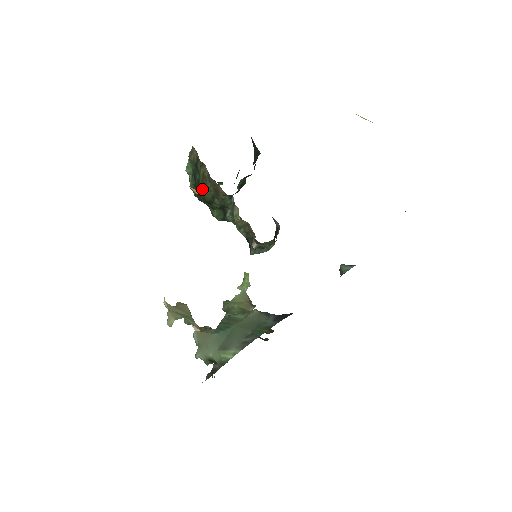
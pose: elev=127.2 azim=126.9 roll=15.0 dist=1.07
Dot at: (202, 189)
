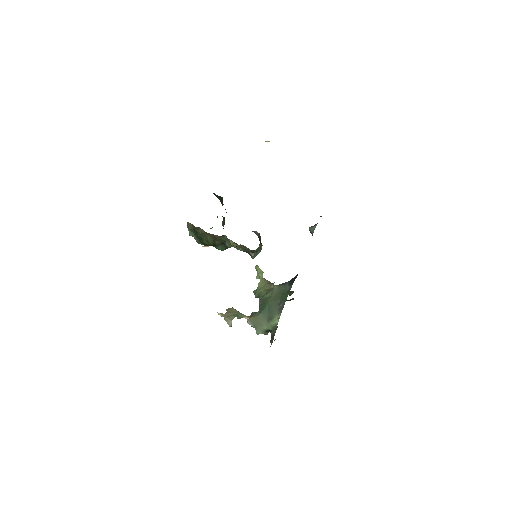
Dot at: (205, 241)
